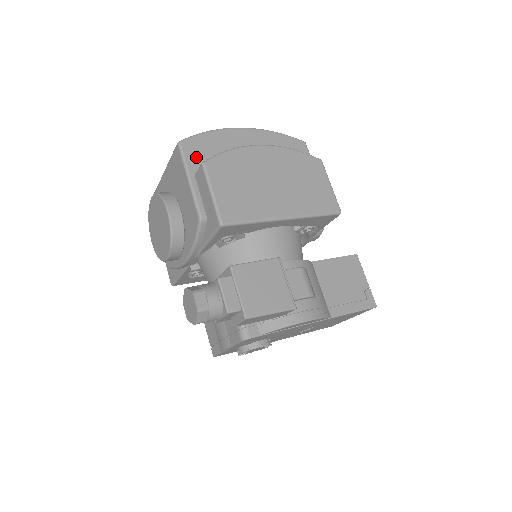
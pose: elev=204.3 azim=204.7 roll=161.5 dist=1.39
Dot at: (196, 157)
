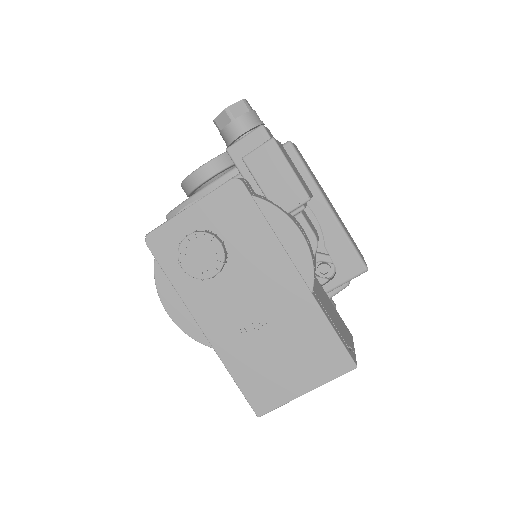
Dot at: occluded
